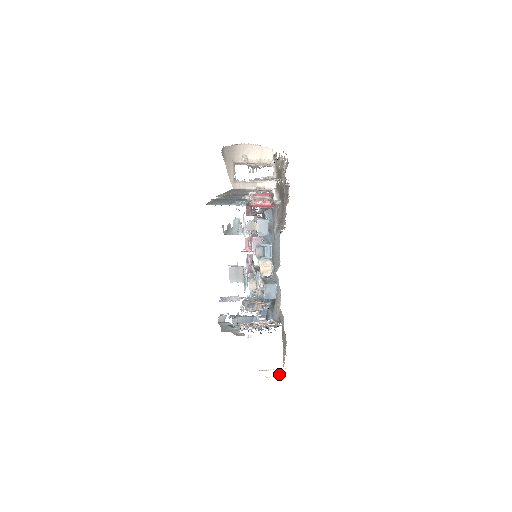
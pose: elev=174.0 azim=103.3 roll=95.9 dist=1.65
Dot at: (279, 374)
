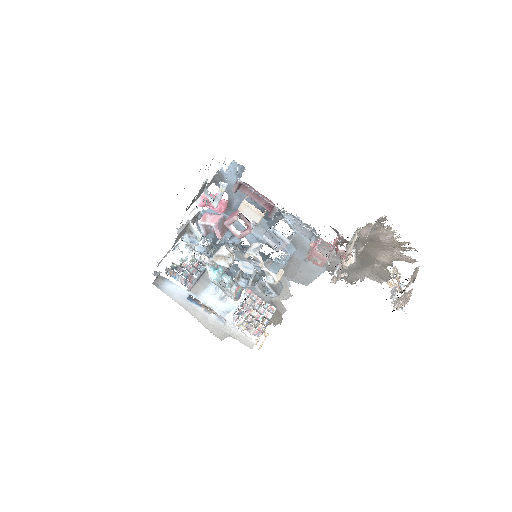
Dot at: occluded
